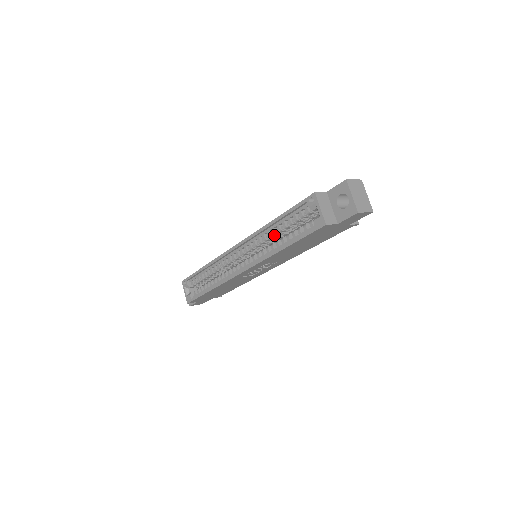
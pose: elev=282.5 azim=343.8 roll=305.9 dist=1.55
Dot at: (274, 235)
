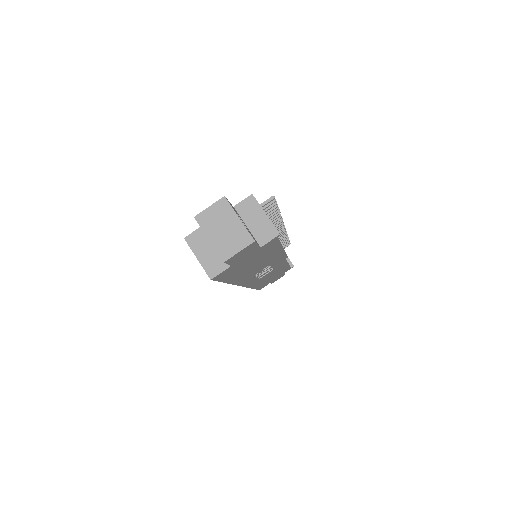
Dot at: occluded
